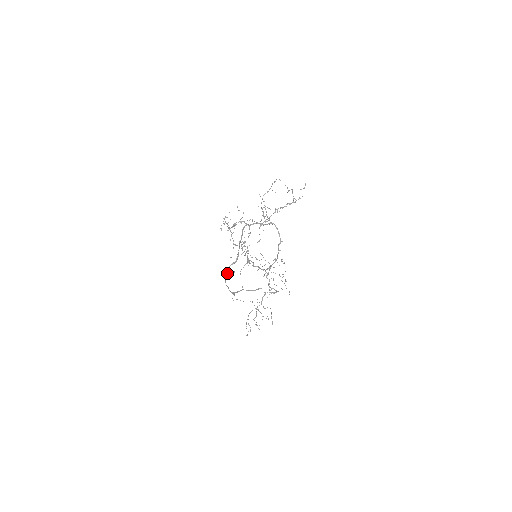
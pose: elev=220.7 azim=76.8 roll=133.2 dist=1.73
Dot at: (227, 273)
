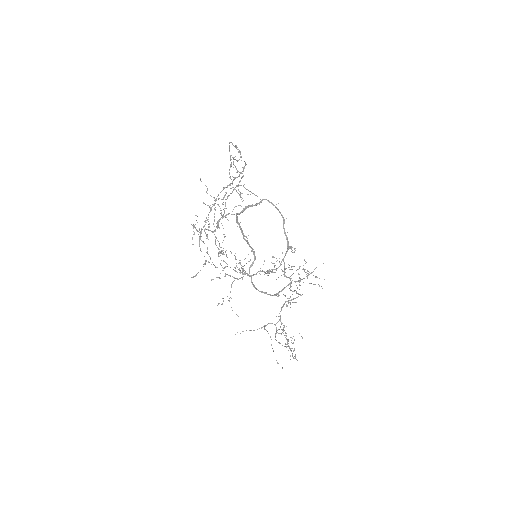
Dot at: (251, 279)
